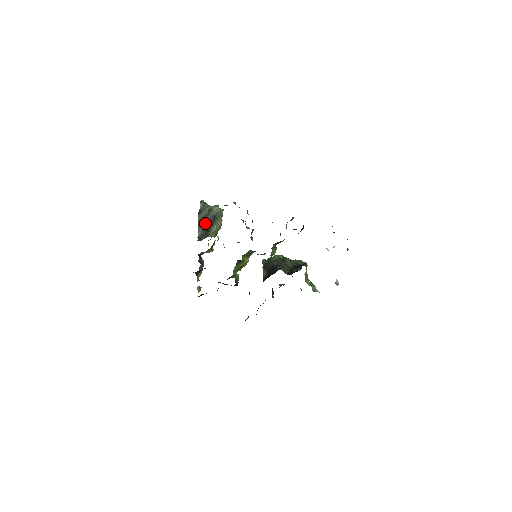
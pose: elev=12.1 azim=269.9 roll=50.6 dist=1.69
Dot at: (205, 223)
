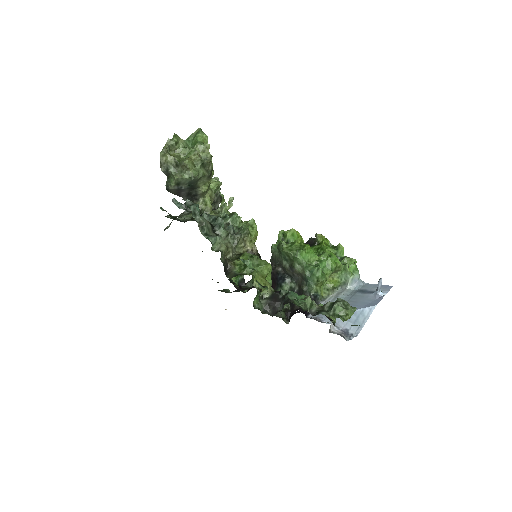
Dot at: (184, 192)
